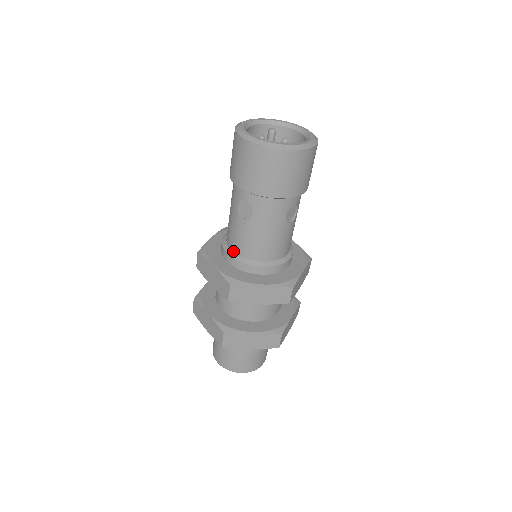
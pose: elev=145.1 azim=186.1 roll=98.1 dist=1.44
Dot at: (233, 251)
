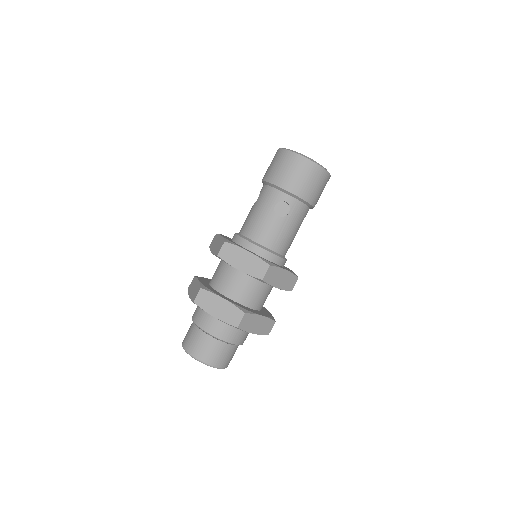
Dot at: (259, 243)
